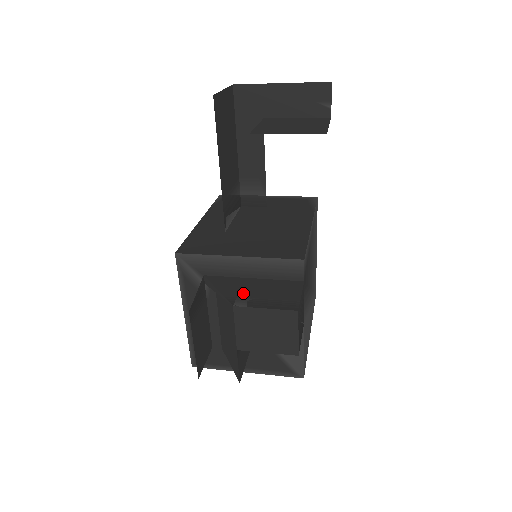
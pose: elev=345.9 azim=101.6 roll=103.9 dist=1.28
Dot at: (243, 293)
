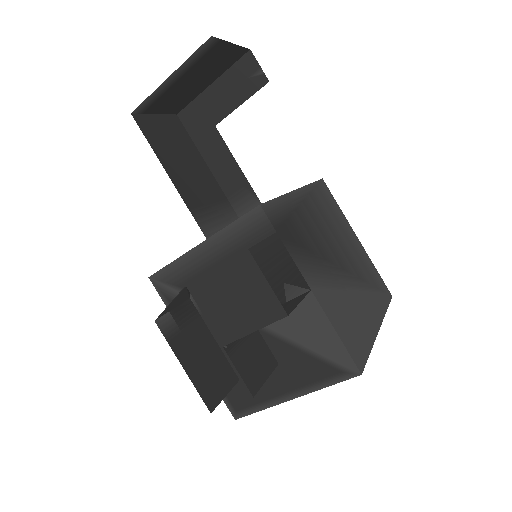
Dot at: occluded
